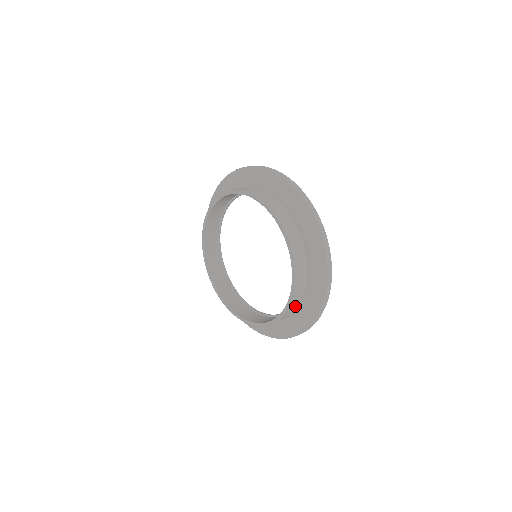
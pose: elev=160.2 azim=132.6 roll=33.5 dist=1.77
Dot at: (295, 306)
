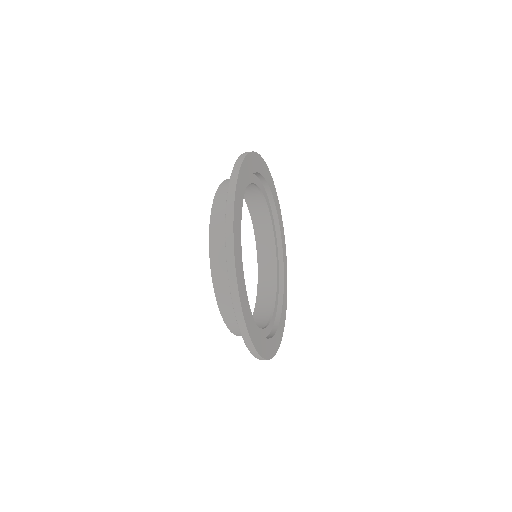
Dot at: (223, 254)
